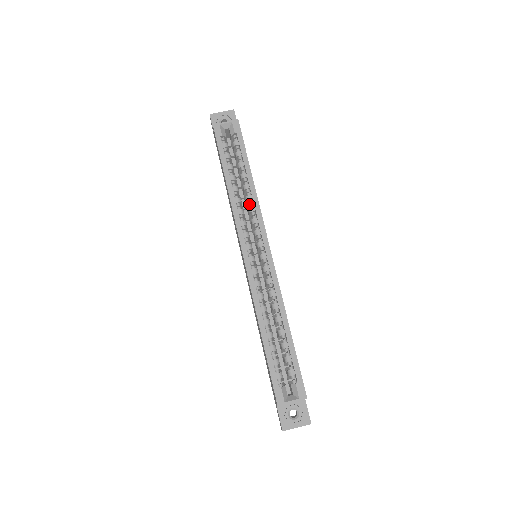
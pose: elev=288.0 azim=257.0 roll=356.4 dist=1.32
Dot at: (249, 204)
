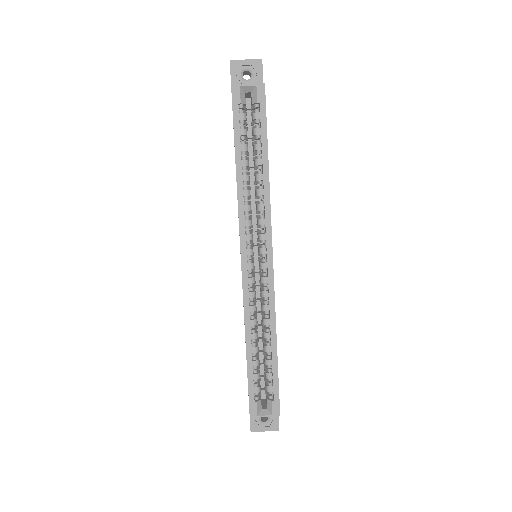
Dot at: (259, 198)
